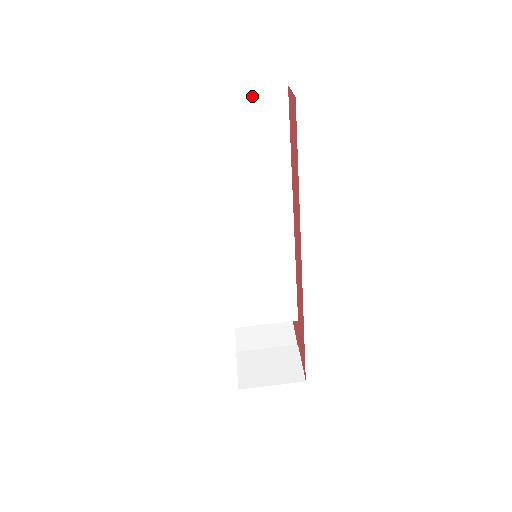
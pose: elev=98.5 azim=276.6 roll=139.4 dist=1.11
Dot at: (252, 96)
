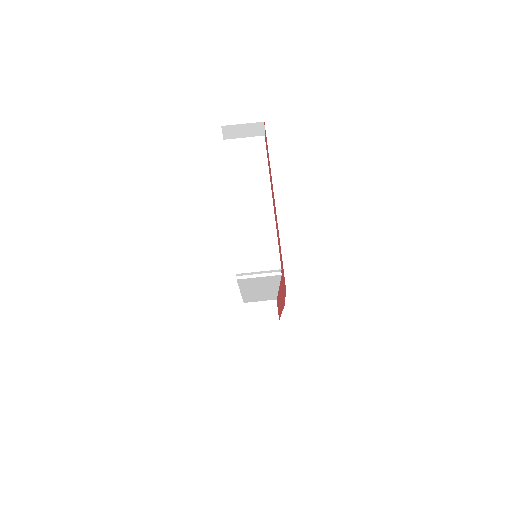
Dot at: (249, 140)
